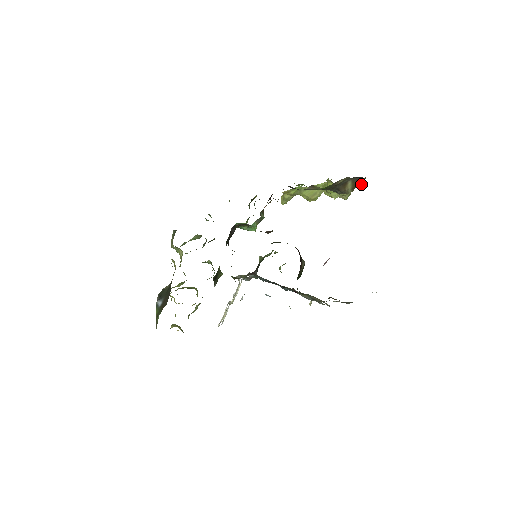
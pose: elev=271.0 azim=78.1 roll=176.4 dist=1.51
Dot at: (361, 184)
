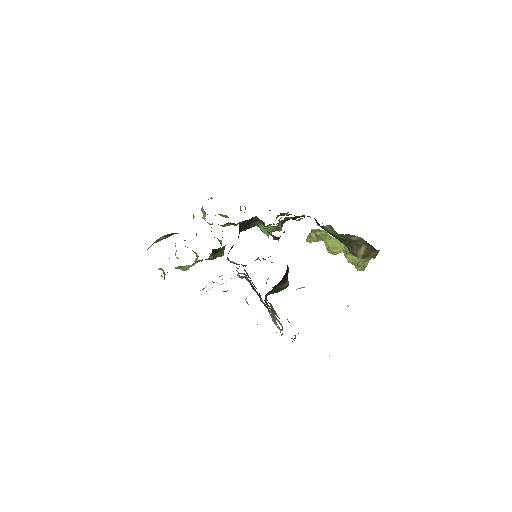
Dot at: (373, 256)
